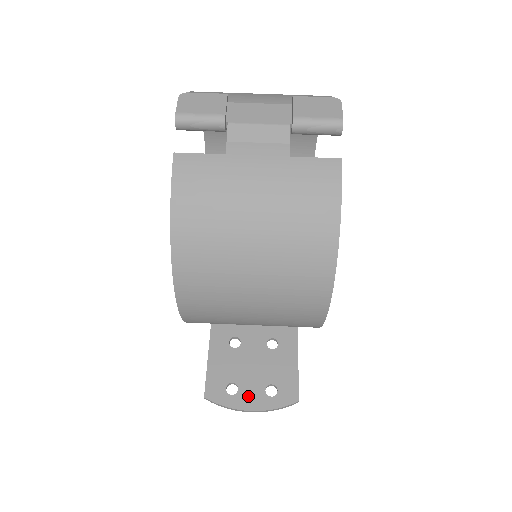
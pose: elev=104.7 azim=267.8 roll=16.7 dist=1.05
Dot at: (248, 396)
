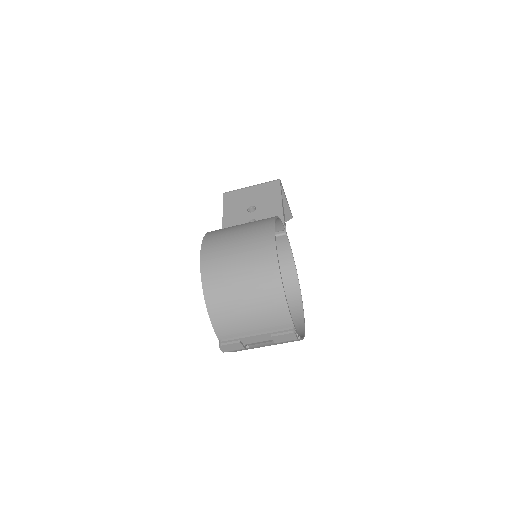
Dot at: occluded
